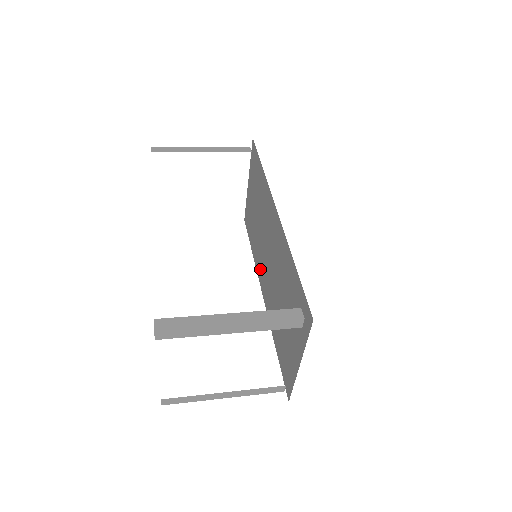
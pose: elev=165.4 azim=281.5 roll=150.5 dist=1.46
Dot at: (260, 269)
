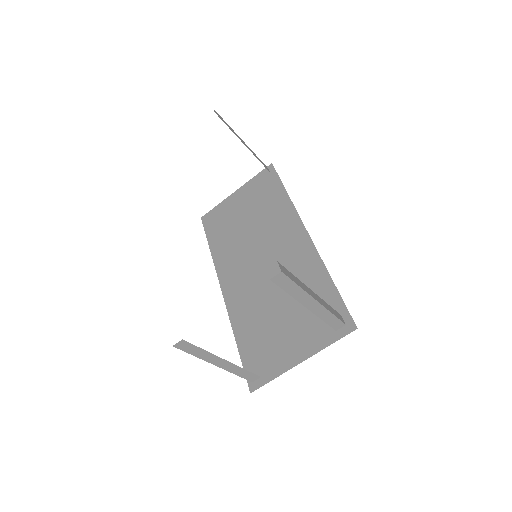
Dot at: (229, 268)
